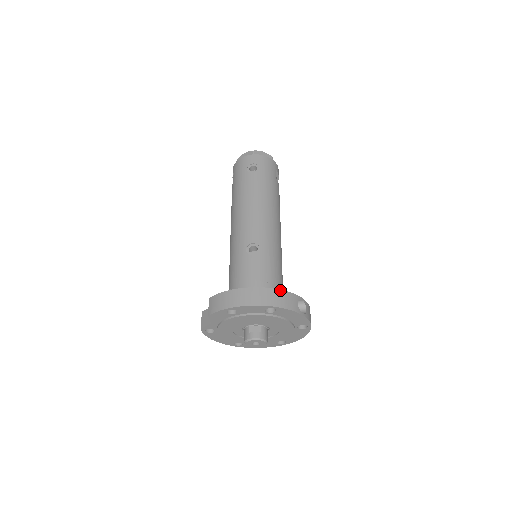
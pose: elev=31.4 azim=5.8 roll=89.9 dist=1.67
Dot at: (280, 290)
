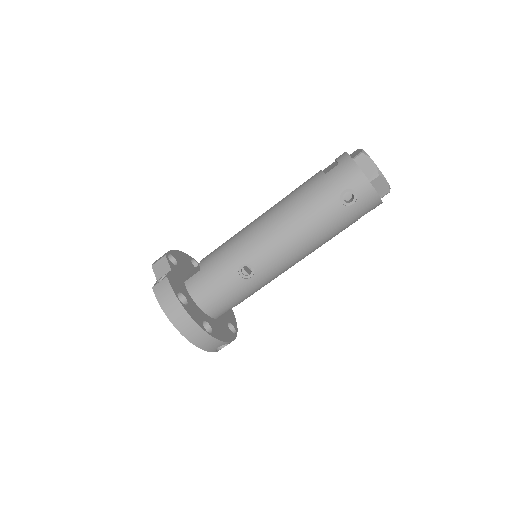
Dot at: (213, 337)
